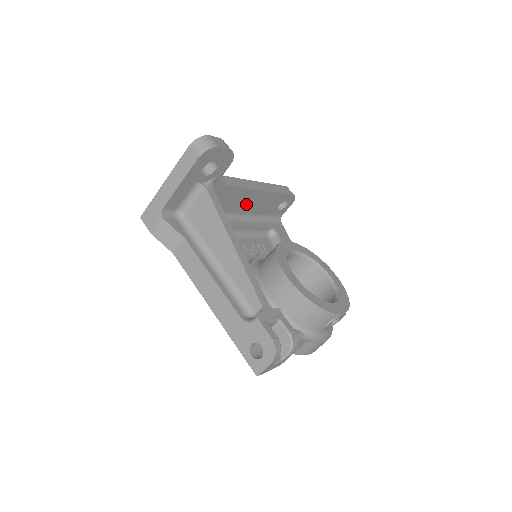
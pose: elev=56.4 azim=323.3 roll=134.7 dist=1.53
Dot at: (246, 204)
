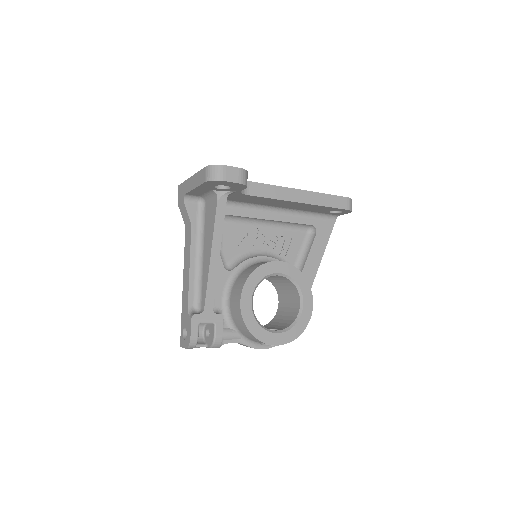
Dot at: (283, 205)
